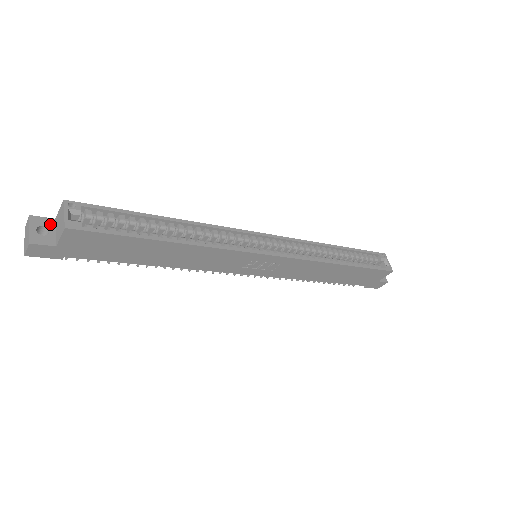
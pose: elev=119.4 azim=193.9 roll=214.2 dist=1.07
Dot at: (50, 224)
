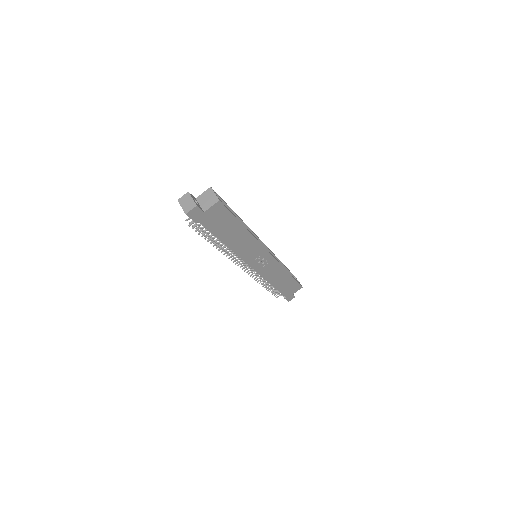
Dot at: (196, 200)
